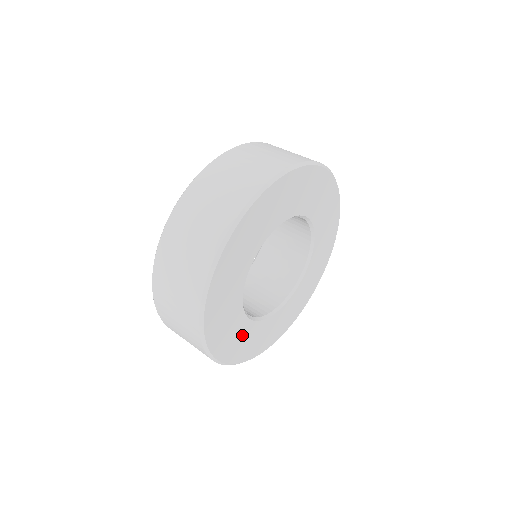
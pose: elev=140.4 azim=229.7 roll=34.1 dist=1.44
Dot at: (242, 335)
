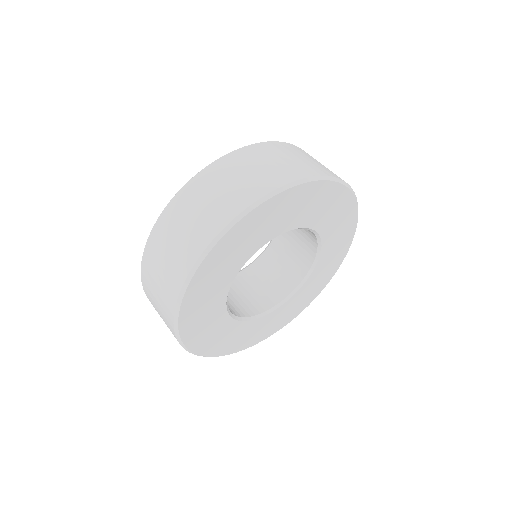
Dot at: (210, 316)
